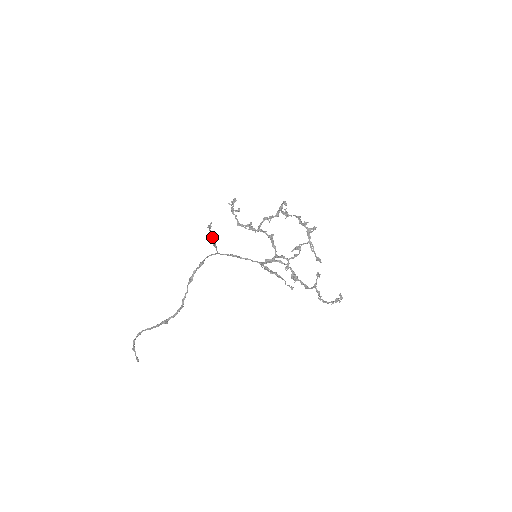
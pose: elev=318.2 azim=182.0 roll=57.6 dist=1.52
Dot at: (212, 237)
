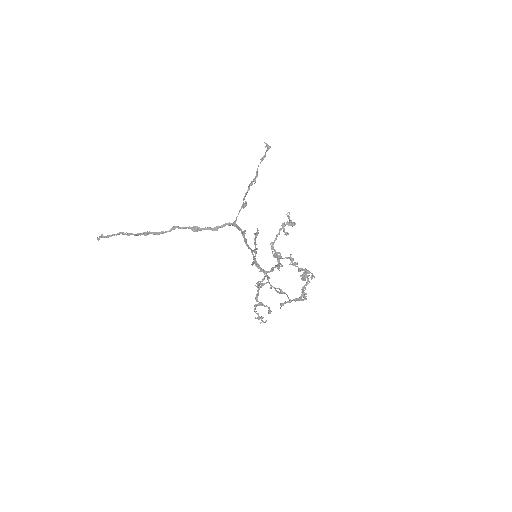
Dot at: occluded
